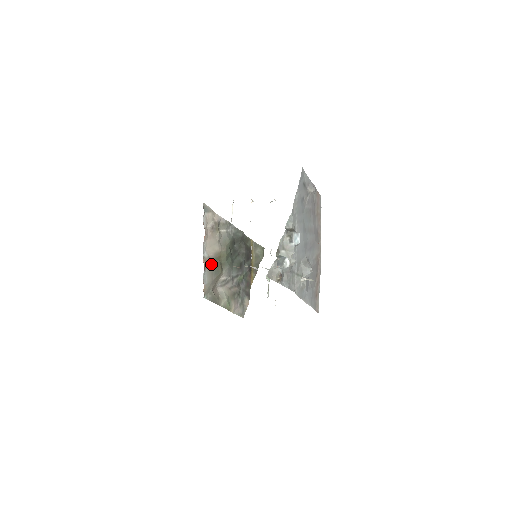
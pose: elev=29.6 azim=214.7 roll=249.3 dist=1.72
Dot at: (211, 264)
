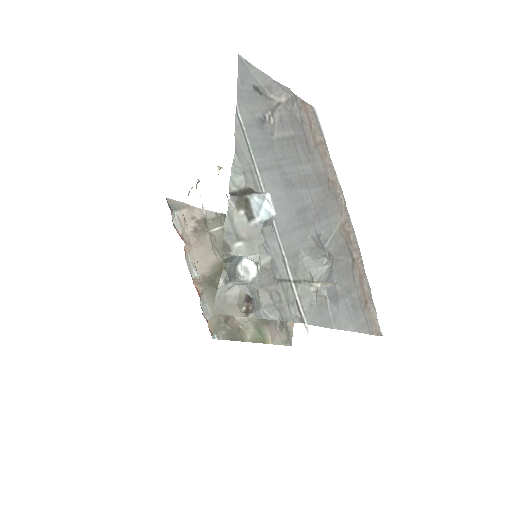
Dot at: (209, 285)
